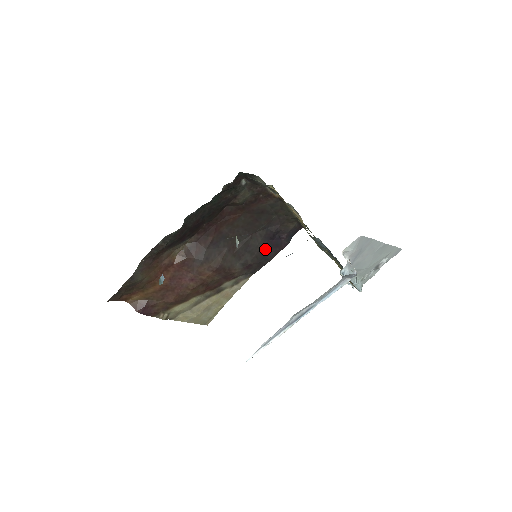
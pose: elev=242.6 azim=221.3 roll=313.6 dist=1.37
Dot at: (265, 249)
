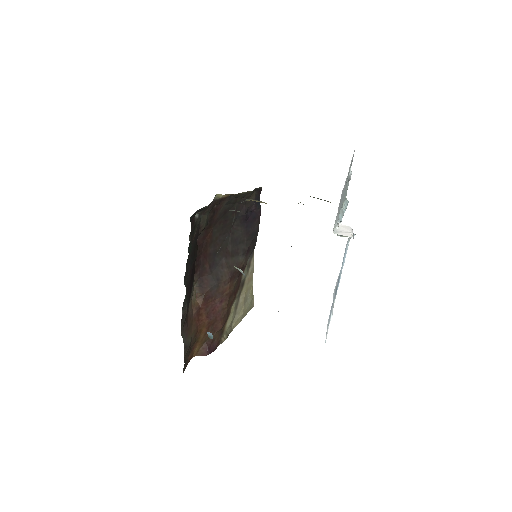
Dot at: (249, 229)
